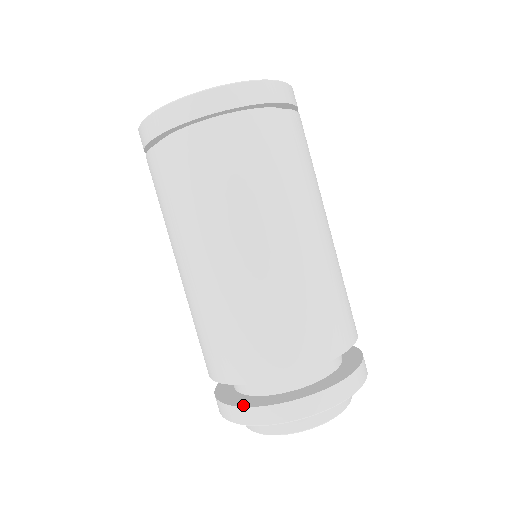
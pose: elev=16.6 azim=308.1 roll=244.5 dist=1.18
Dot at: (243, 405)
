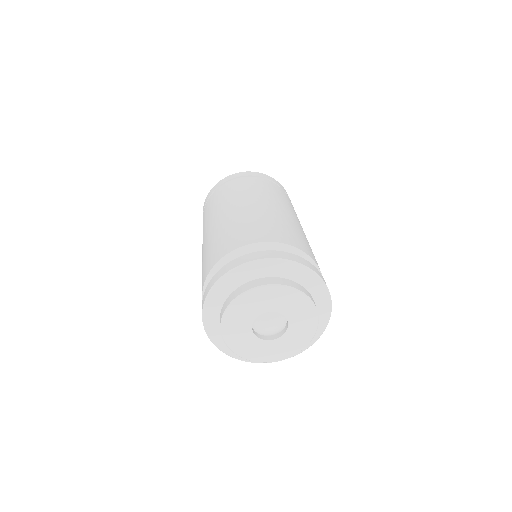
Dot at: (241, 258)
